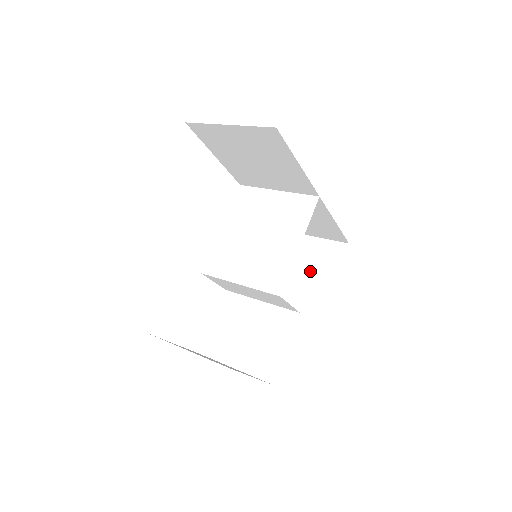
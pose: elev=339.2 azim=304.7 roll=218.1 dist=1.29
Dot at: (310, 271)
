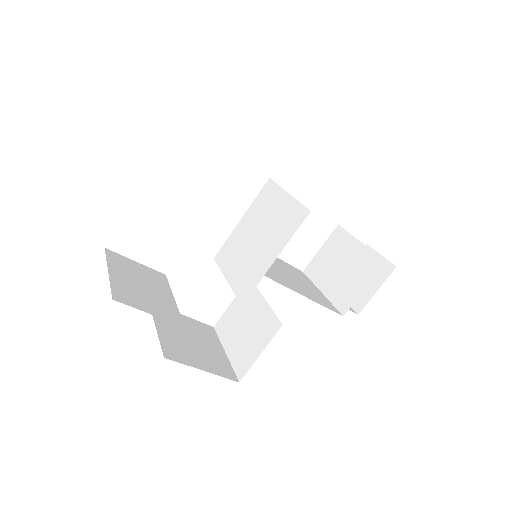
Dot at: (342, 280)
